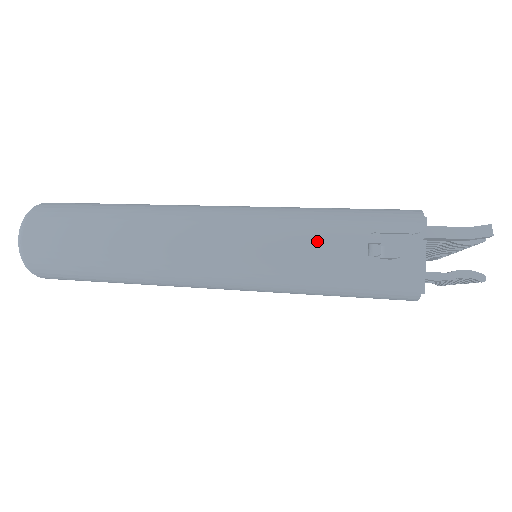
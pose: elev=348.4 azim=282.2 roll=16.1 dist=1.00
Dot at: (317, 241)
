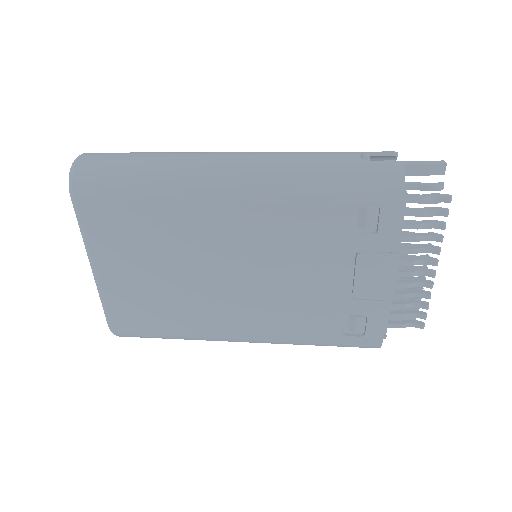
Dot at: (322, 152)
